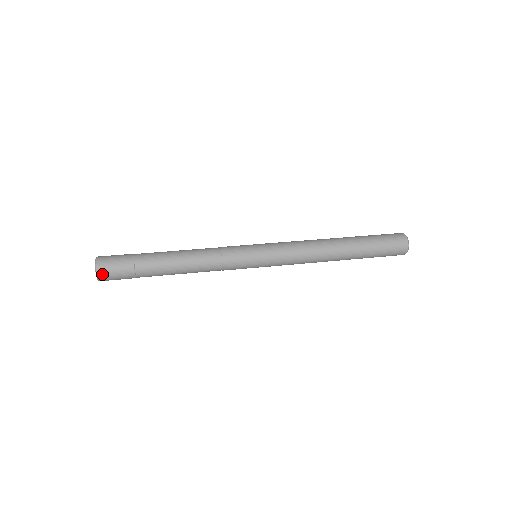
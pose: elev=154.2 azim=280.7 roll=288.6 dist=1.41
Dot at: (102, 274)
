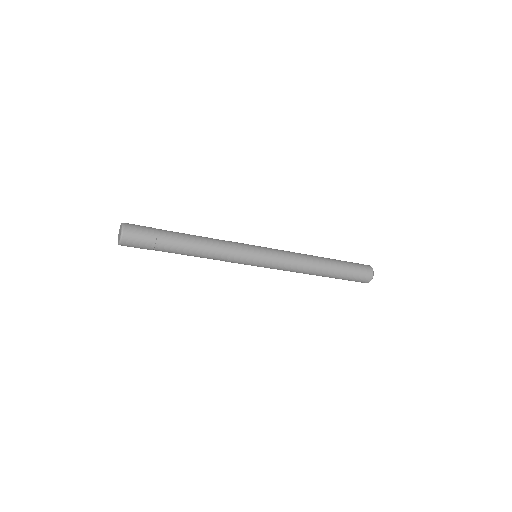
Dot at: (126, 238)
